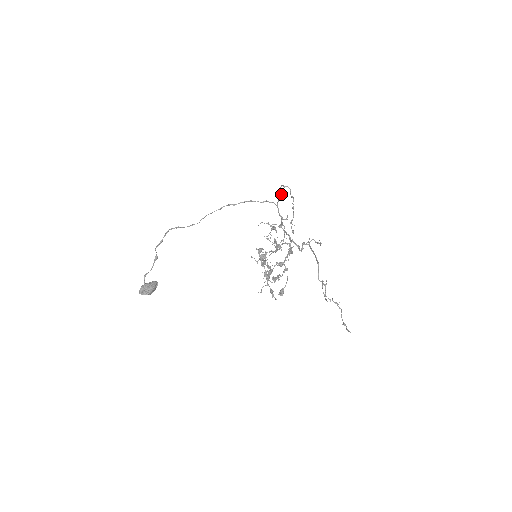
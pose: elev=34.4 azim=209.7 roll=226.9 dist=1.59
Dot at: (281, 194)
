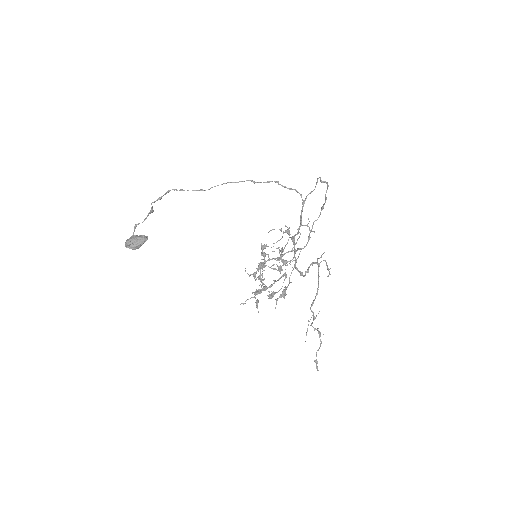
Dot at: occluded
